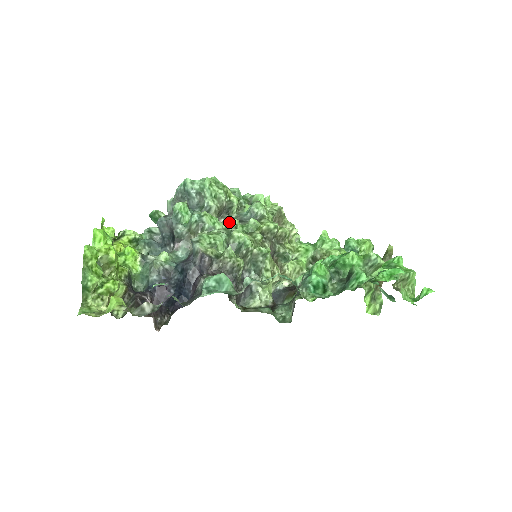
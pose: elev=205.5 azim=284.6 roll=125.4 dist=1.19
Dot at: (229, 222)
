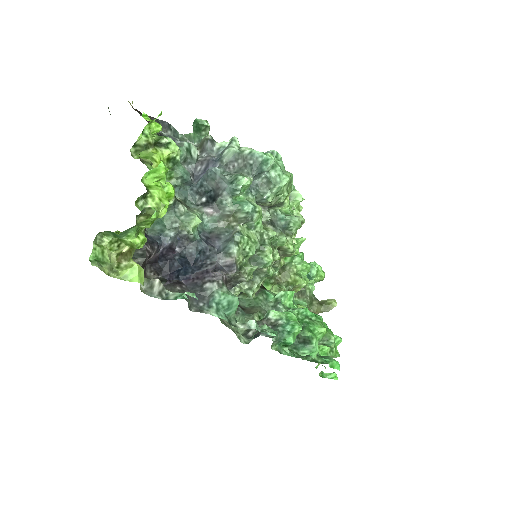
Dot at: (265, 217)
